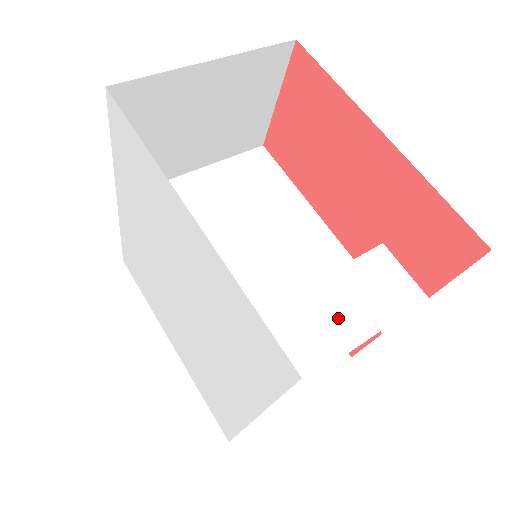
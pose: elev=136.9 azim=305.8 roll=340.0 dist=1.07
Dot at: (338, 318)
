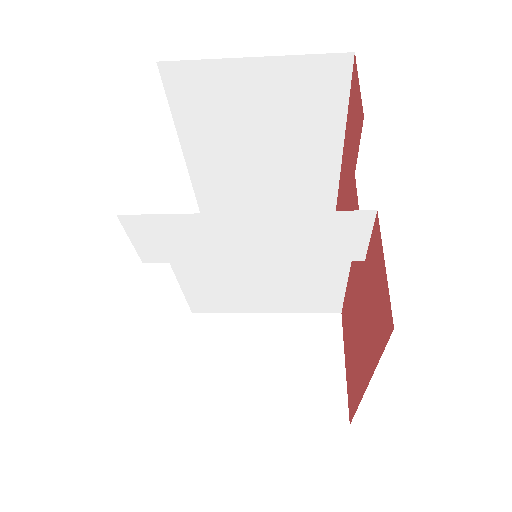
Dot at: occluded
